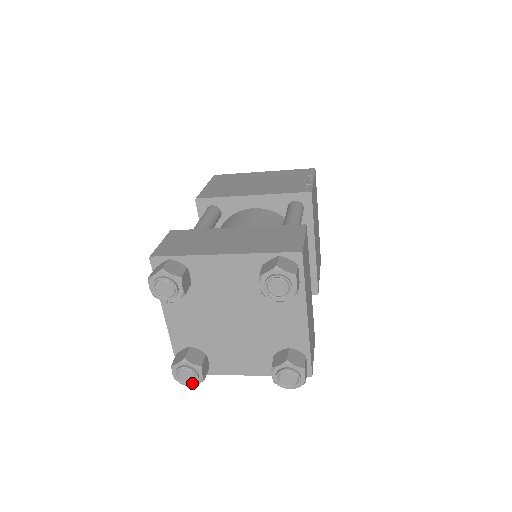
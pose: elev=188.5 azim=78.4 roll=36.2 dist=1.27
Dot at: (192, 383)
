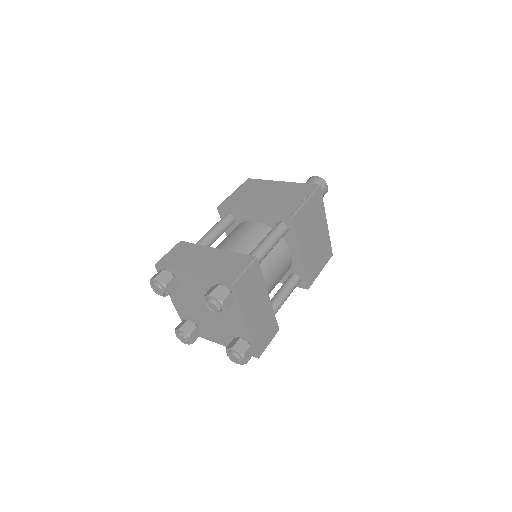
Dot at: (186, 343)
